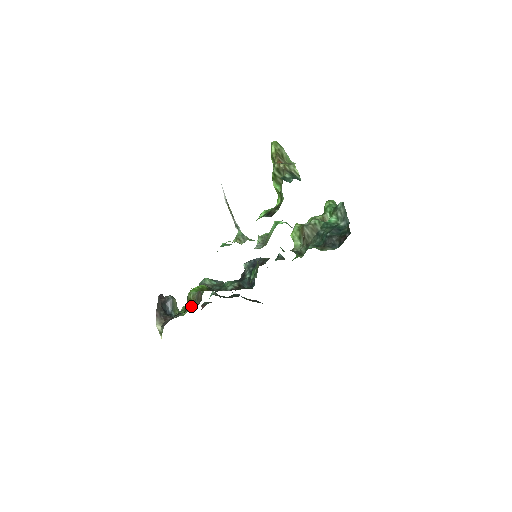
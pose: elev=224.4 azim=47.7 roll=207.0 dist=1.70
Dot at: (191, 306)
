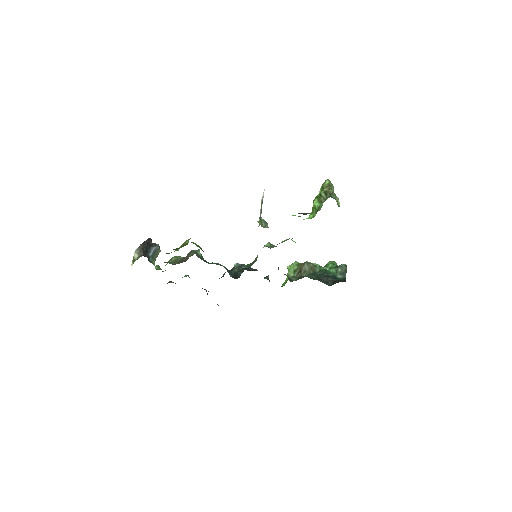
Dot at: (172, 262)
